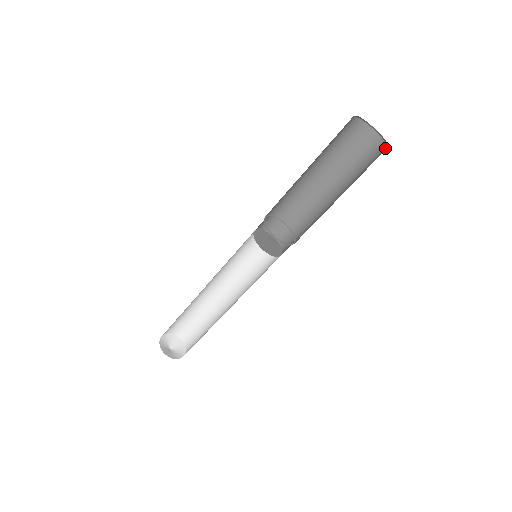
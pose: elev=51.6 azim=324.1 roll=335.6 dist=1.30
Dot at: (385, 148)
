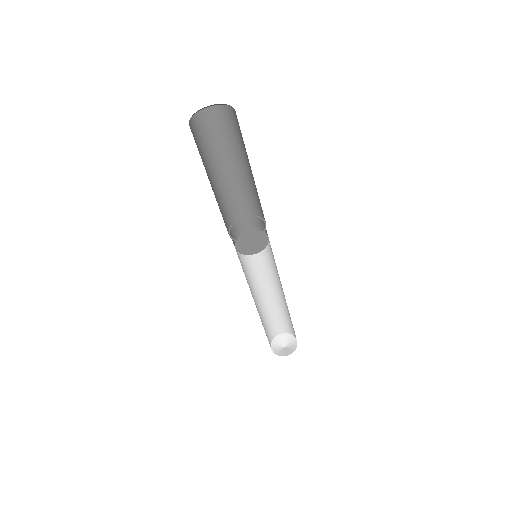
Dot at: occluded
